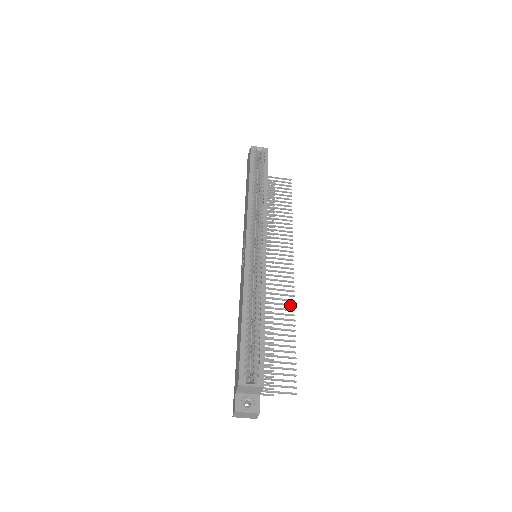
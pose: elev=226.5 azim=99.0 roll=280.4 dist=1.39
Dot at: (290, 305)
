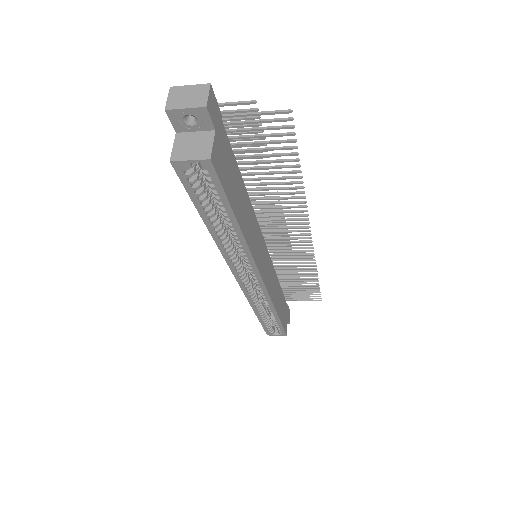
Dot at: occluded
